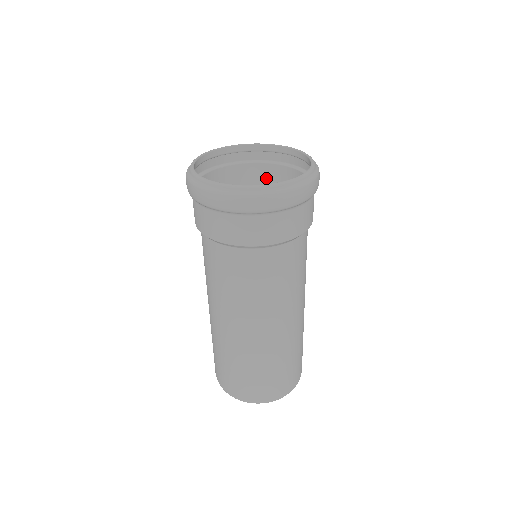
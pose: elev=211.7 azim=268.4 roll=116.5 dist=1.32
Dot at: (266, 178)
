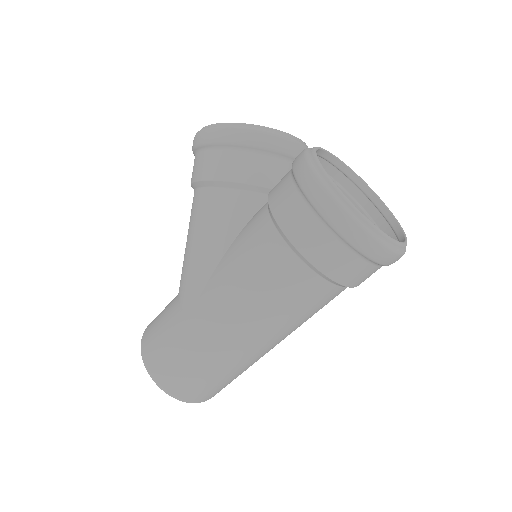
Dot at: occluded
